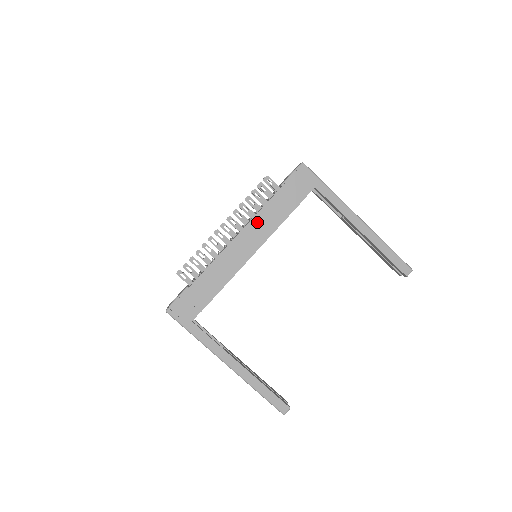
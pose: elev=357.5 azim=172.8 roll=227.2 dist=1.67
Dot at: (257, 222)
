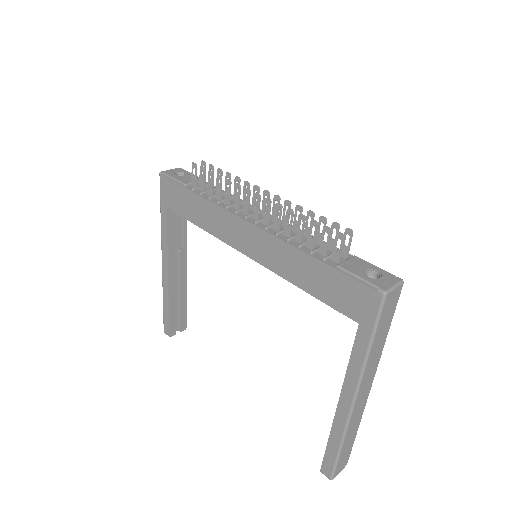
Dot at: (276, 245)
